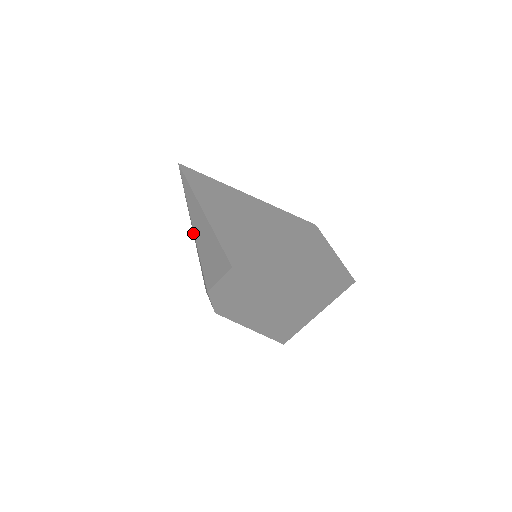
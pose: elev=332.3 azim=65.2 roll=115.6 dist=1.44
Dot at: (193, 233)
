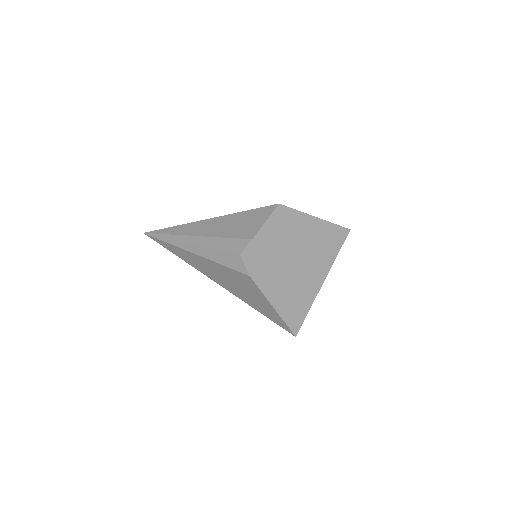
Dot at: (197, 242)
